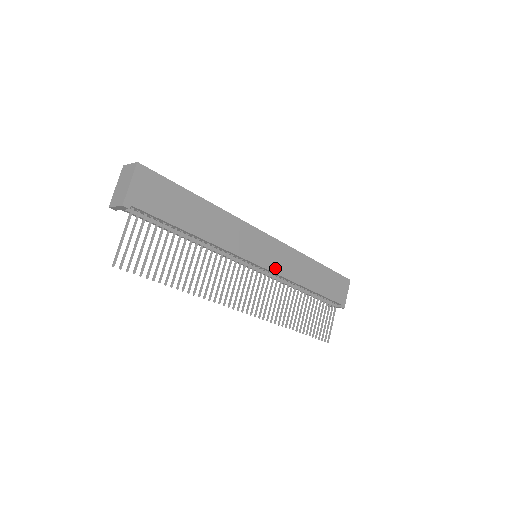
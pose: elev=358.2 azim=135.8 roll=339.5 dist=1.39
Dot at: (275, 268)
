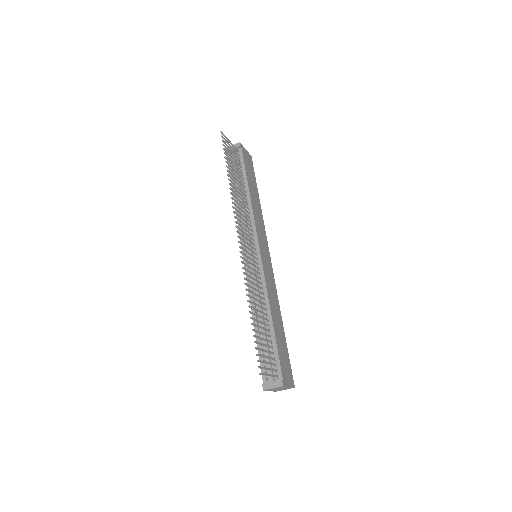
Dot at: (264, 269)
